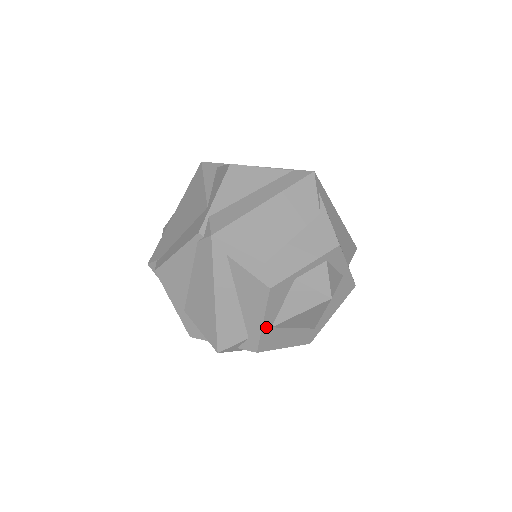
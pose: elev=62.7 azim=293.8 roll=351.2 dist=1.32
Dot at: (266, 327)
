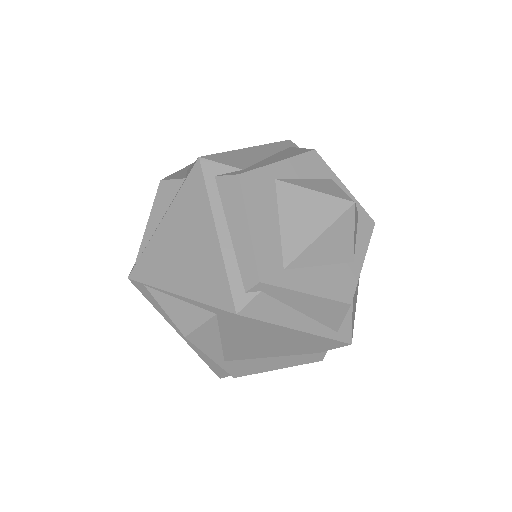
Dot at: (274, 170)
